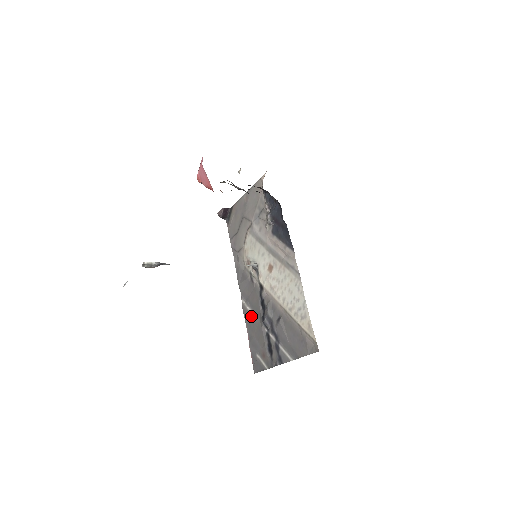
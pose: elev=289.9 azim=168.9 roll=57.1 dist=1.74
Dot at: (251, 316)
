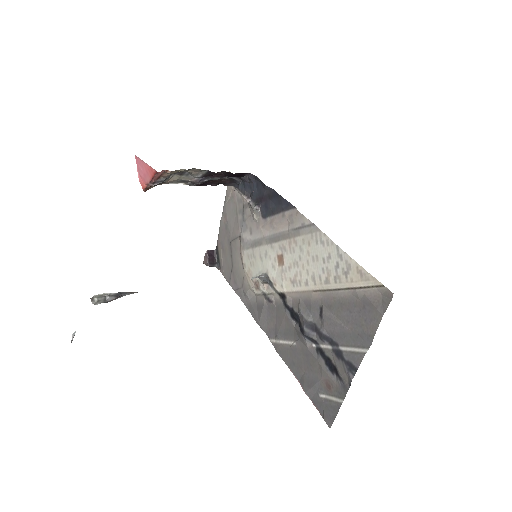
Dot at: (289, 348)
